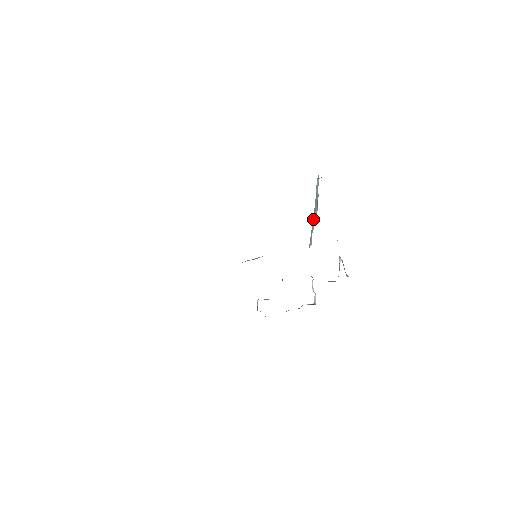
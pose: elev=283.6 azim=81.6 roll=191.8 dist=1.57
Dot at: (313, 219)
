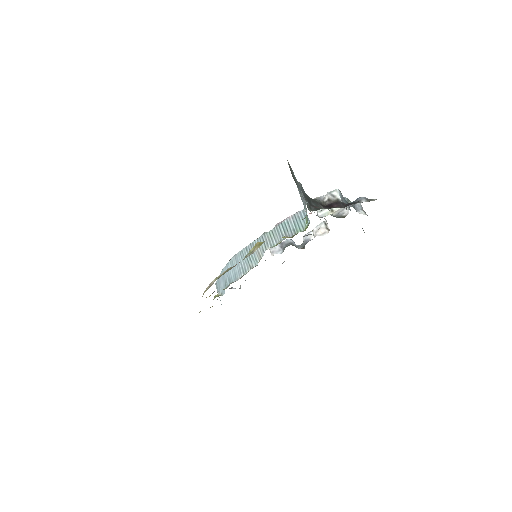
Dot at: (299, 193)
